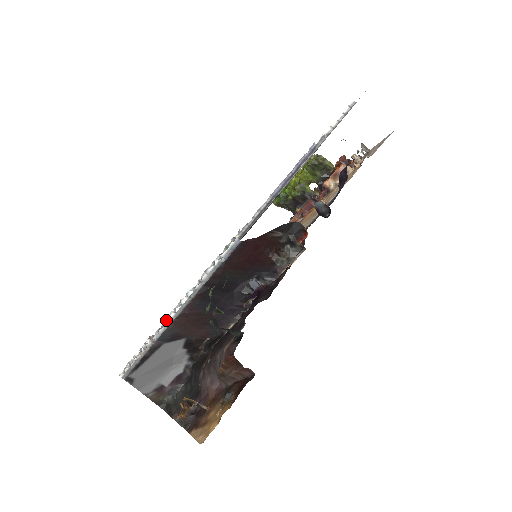
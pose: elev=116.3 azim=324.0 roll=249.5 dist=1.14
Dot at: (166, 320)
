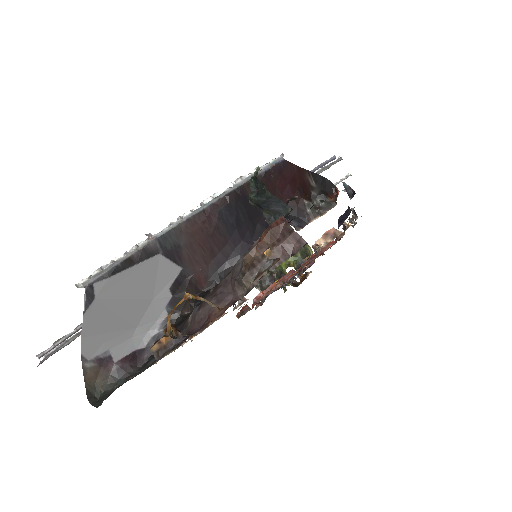
Dot at: (175, 222)
